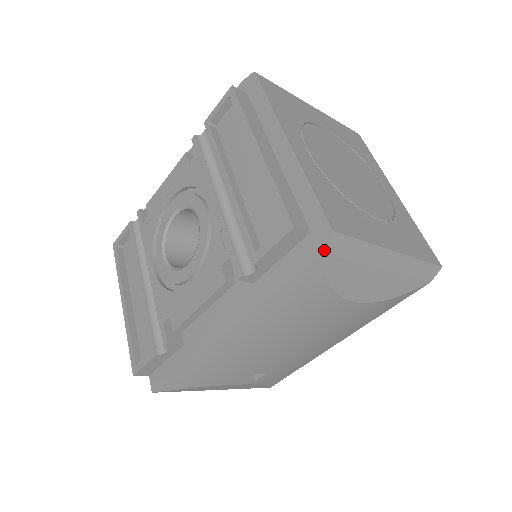
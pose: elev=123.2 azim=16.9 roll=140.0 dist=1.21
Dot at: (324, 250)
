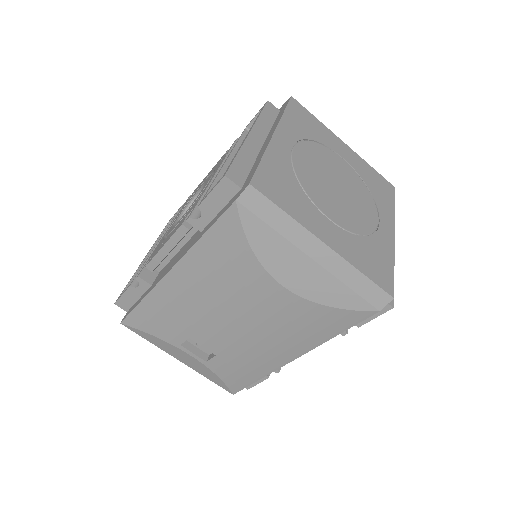
Dot at: (241, 200)
